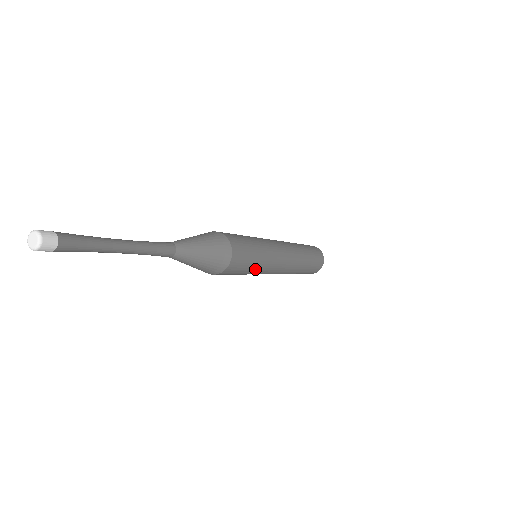
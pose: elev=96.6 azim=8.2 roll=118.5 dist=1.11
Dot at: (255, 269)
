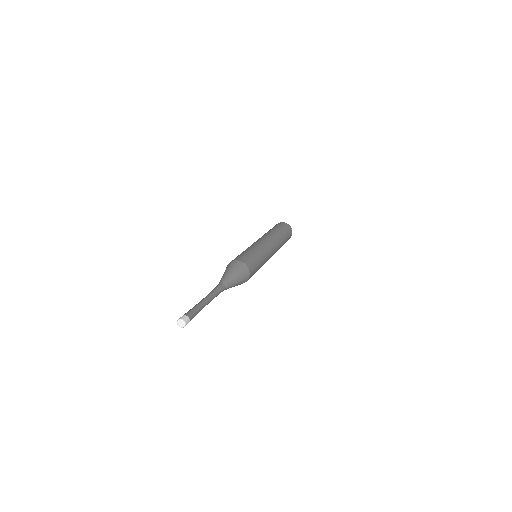
Dot at: (261, 266)
